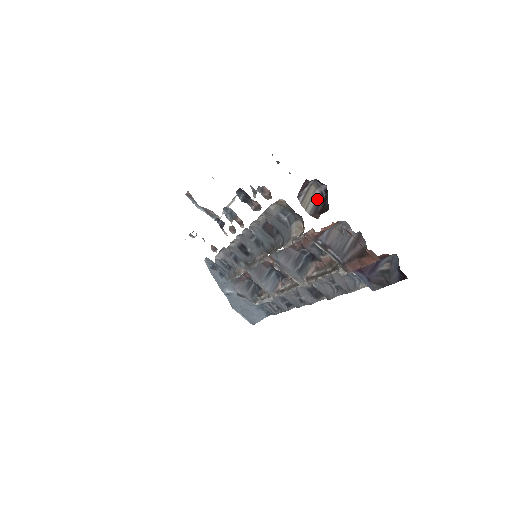
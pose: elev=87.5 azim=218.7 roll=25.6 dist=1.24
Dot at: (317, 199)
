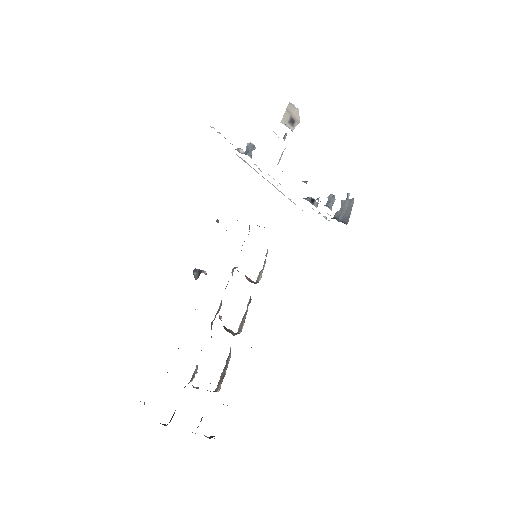
Dot at: occluded
